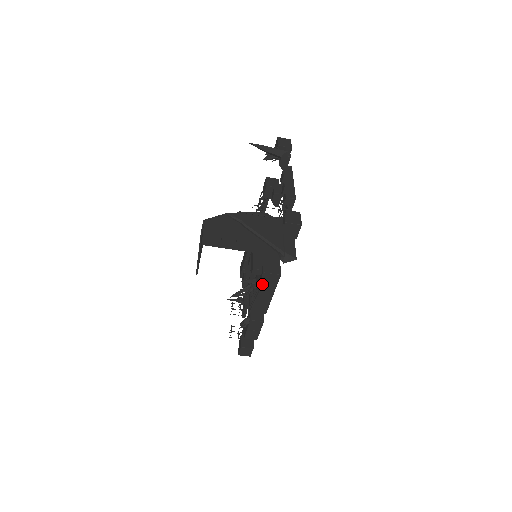
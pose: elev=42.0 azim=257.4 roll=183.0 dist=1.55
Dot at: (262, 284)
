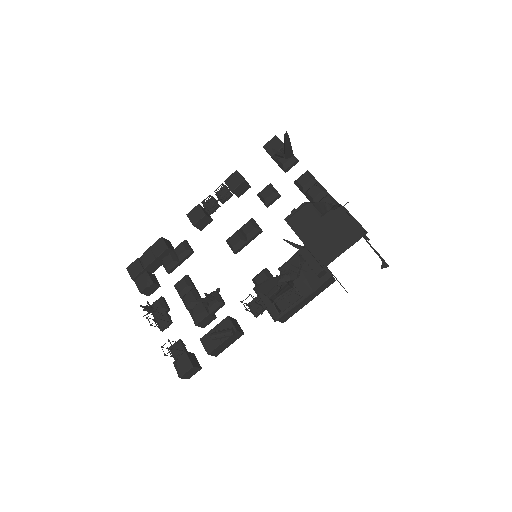
Dot at: (317, 288)
